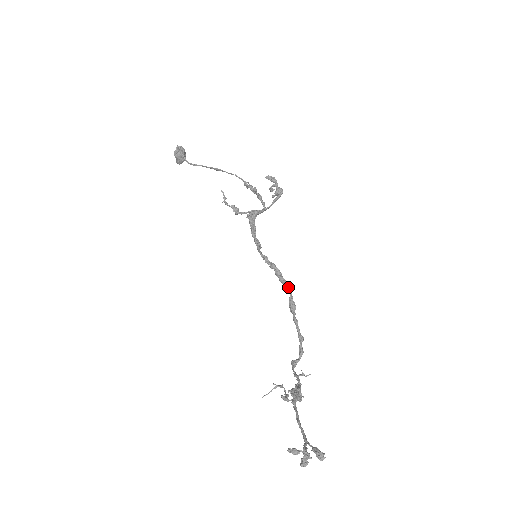
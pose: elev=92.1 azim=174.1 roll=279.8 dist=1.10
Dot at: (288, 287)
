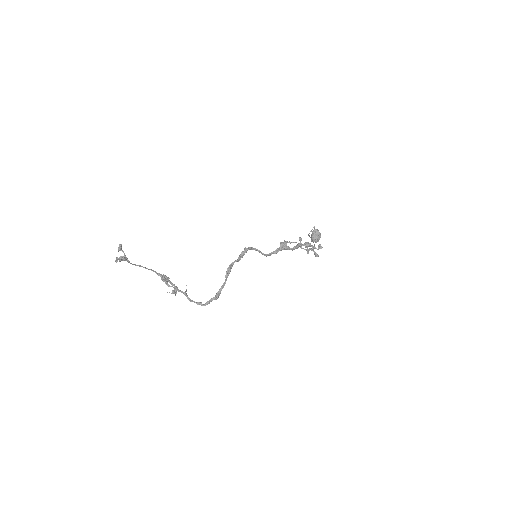
Dot at: (237, 259)
